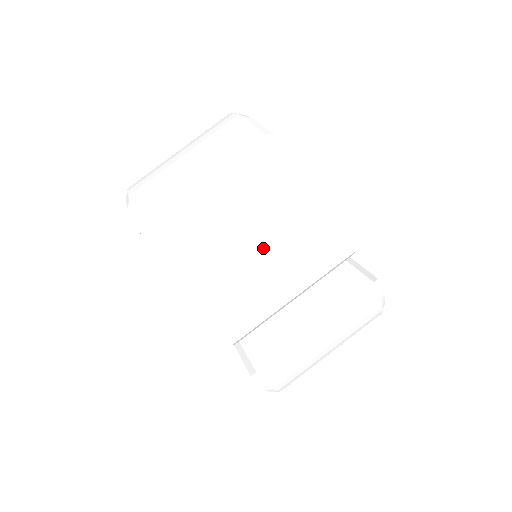
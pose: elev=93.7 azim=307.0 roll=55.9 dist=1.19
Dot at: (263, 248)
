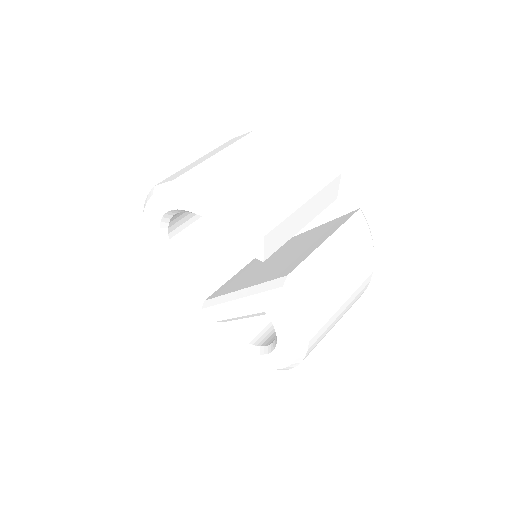
Dot at: (272, 172)
